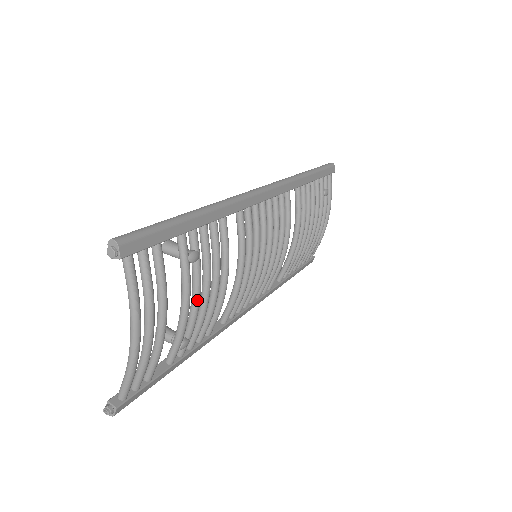
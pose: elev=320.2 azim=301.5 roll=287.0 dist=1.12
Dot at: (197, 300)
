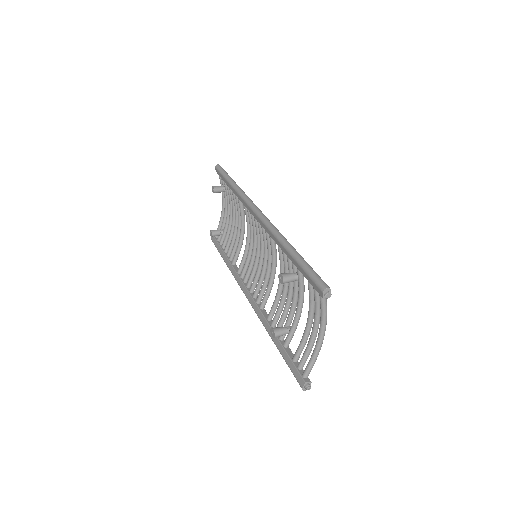
Dot at: occluded
